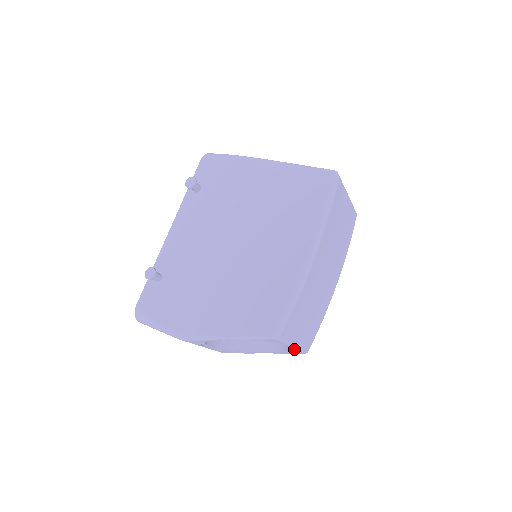
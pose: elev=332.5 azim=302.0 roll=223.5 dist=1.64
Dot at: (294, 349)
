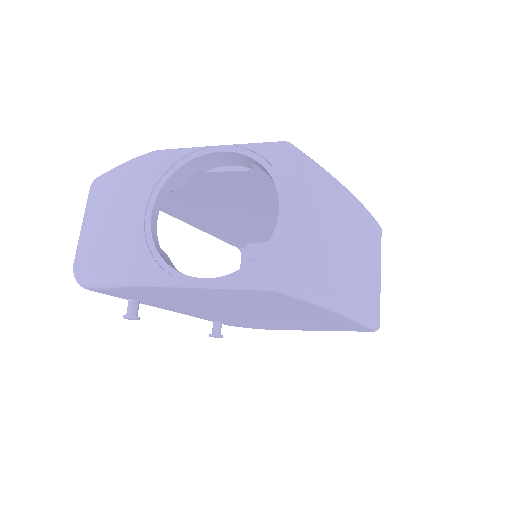
Dot at: (272, 246)
